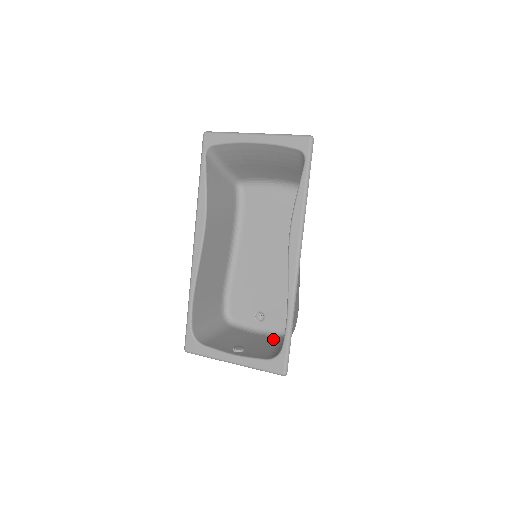
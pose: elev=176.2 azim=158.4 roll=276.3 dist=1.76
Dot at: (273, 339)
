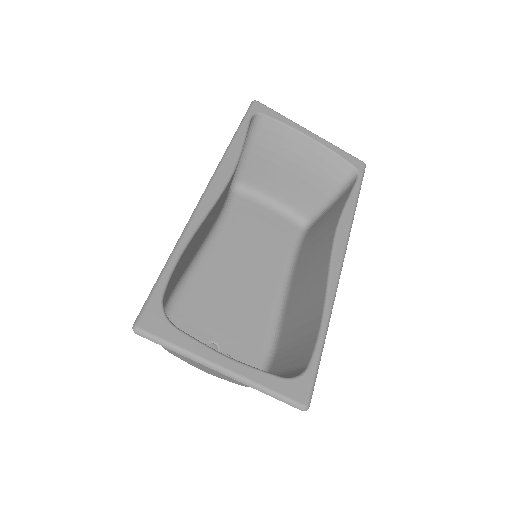
Dot at: occluded
